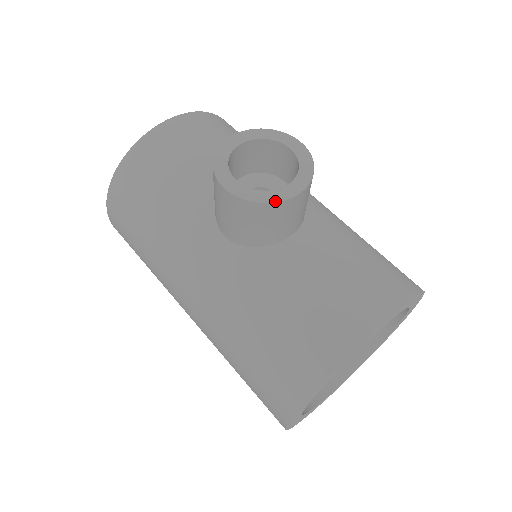
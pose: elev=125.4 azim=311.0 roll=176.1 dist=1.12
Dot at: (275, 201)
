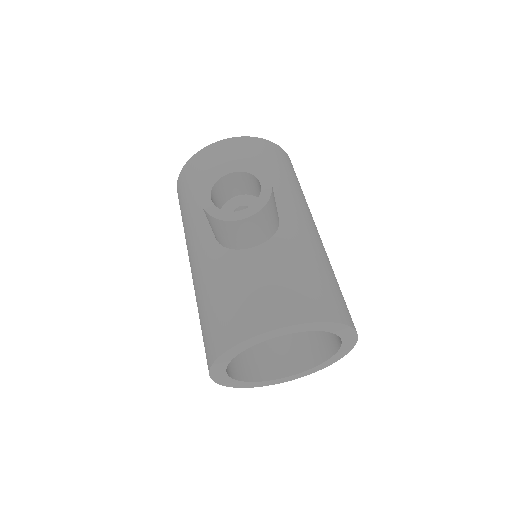
Dot at: (225, 219)
